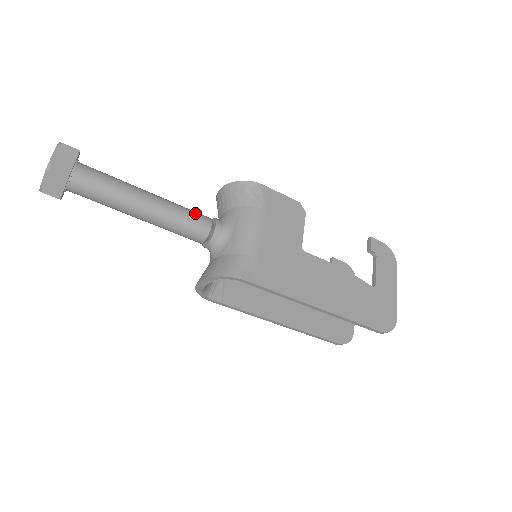
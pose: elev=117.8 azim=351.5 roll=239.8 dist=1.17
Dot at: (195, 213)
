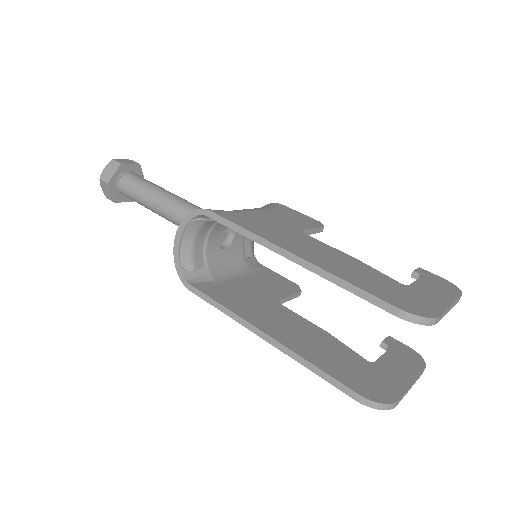
Dot at: occluded
